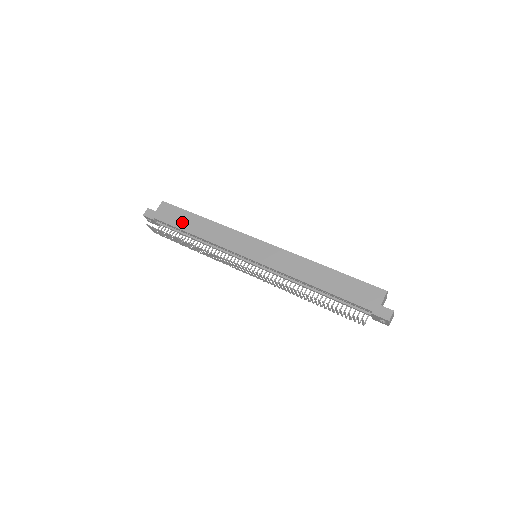
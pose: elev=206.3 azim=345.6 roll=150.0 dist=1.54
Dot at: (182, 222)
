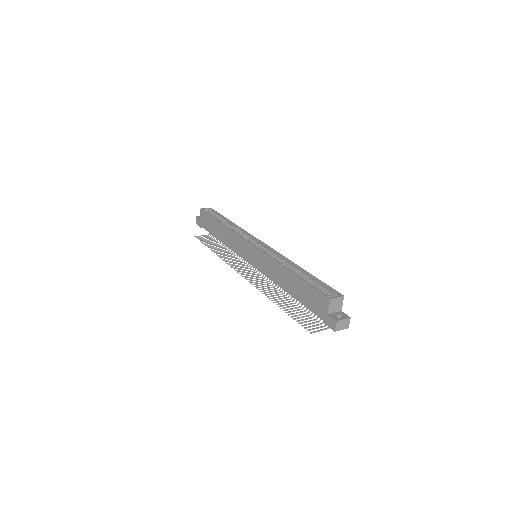
Dot at: (212, 229)
